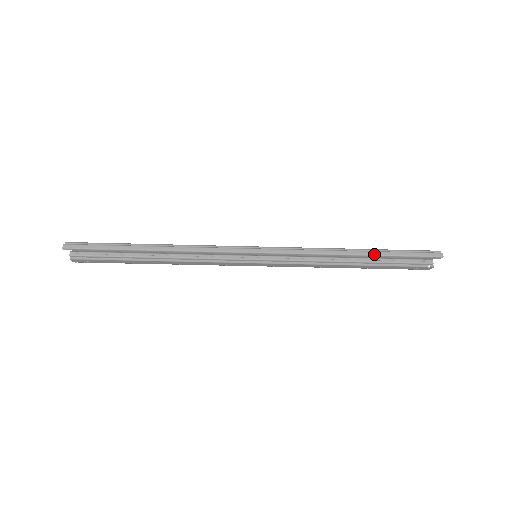
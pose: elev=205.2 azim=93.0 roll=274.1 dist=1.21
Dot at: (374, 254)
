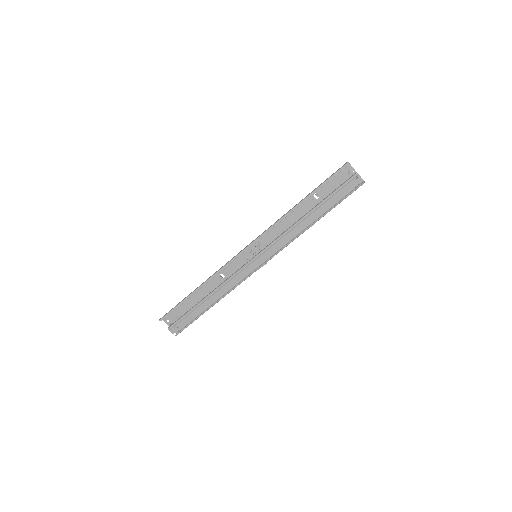
Dot at: (308, 195)
